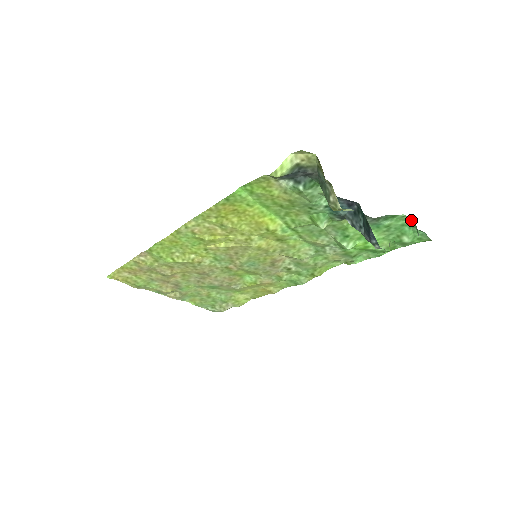
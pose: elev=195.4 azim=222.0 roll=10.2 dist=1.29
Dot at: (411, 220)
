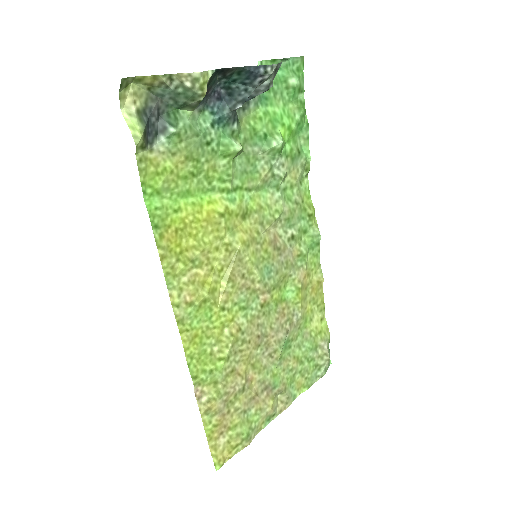
Dot at: (269, 61)
